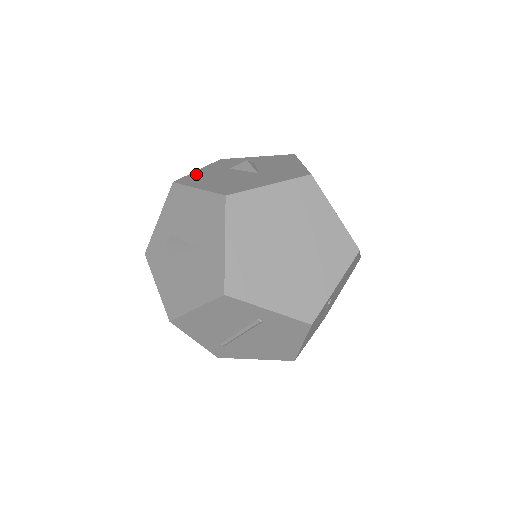
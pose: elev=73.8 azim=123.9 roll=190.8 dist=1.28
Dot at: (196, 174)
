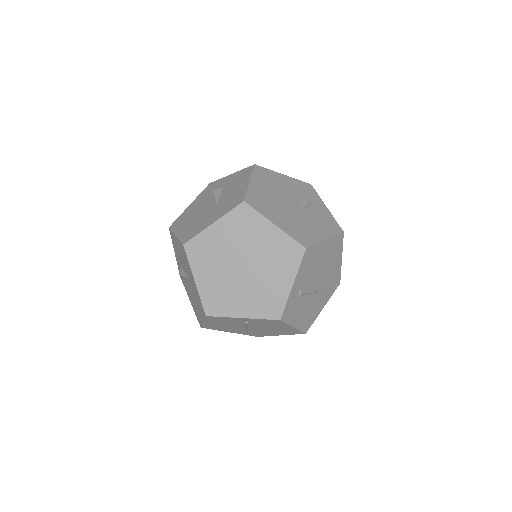
Dot at: (185, 213)
